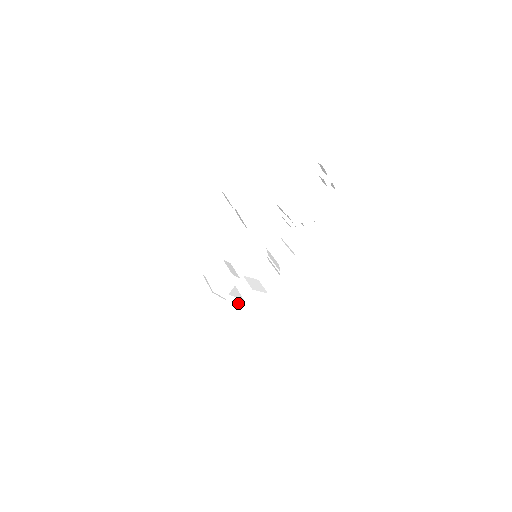
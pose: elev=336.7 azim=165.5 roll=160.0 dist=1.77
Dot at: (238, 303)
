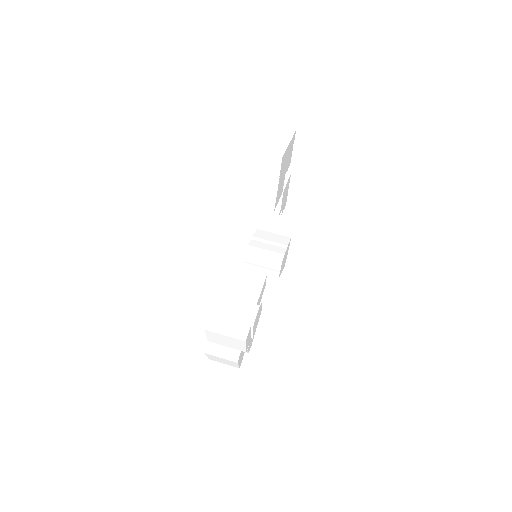
Dot at: occluded
